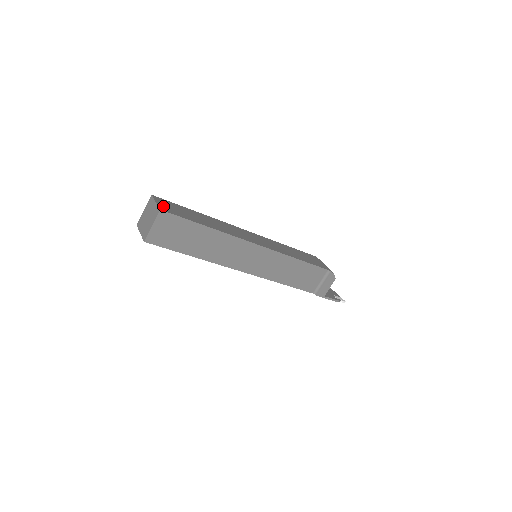
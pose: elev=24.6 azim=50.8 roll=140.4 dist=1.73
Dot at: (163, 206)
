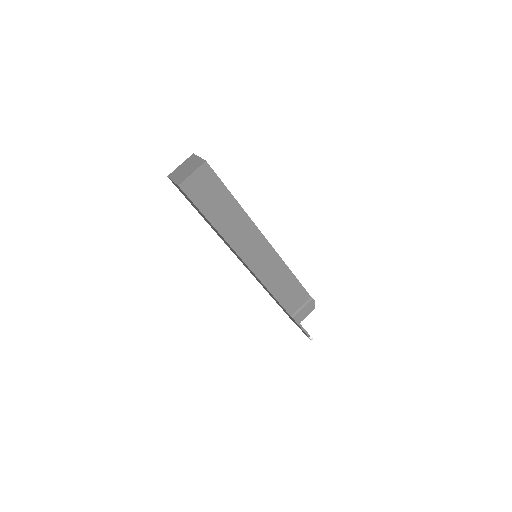
Dot at: occluded
